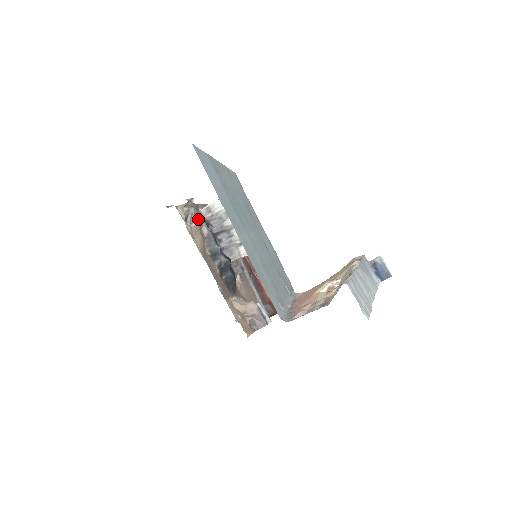
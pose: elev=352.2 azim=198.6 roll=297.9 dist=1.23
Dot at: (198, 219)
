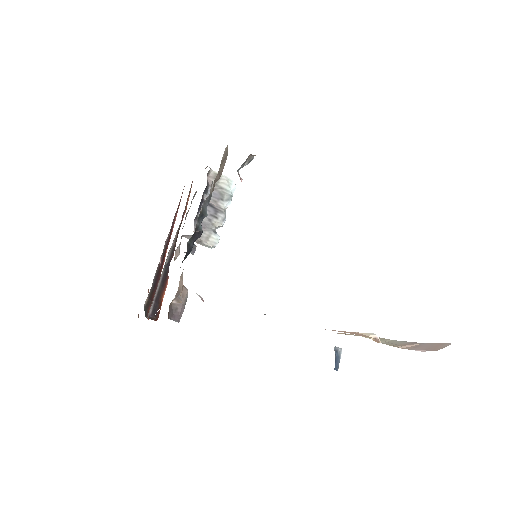
Dot at: occluded
